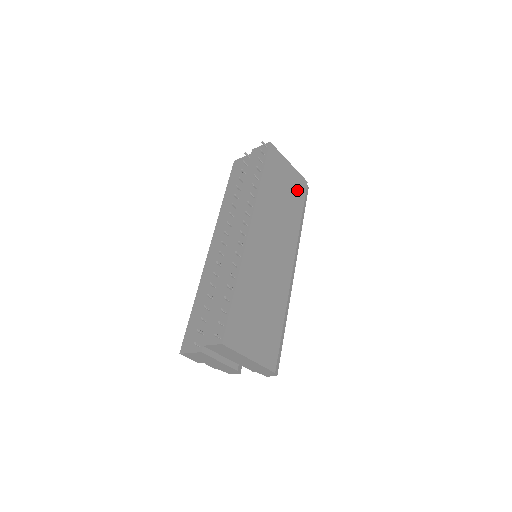
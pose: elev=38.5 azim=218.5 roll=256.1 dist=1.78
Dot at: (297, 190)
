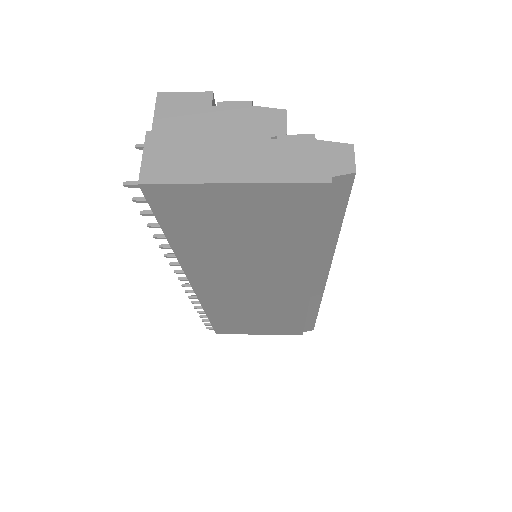
Dot at: (289, 214)
